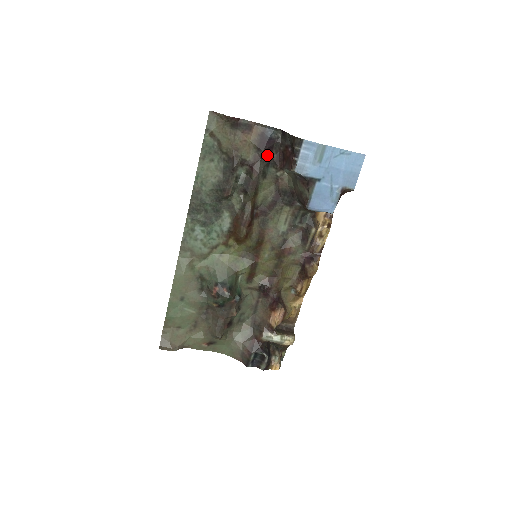
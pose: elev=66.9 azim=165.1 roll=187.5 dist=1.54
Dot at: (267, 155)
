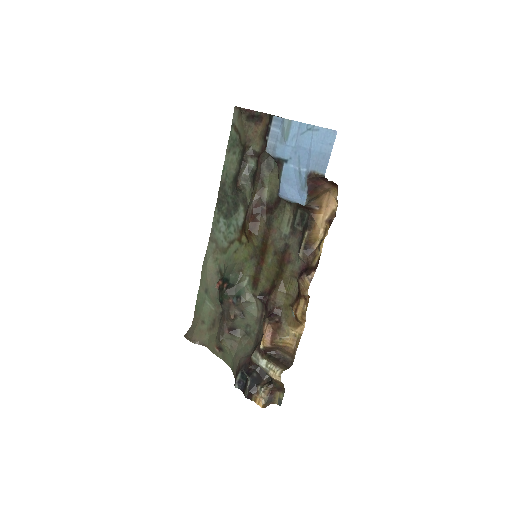
Dot at: occluded
